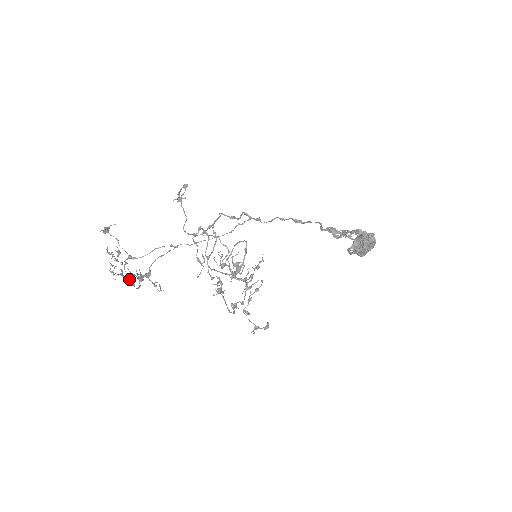
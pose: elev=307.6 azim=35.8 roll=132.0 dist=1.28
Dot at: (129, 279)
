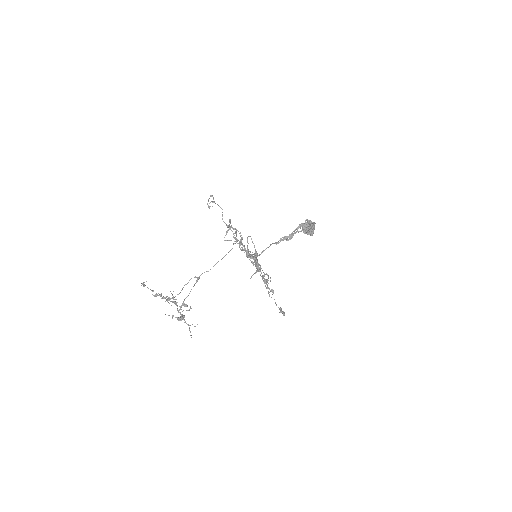
Dot at: occluded
